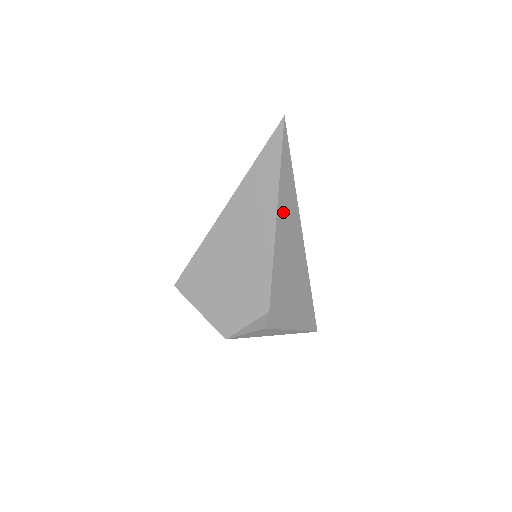
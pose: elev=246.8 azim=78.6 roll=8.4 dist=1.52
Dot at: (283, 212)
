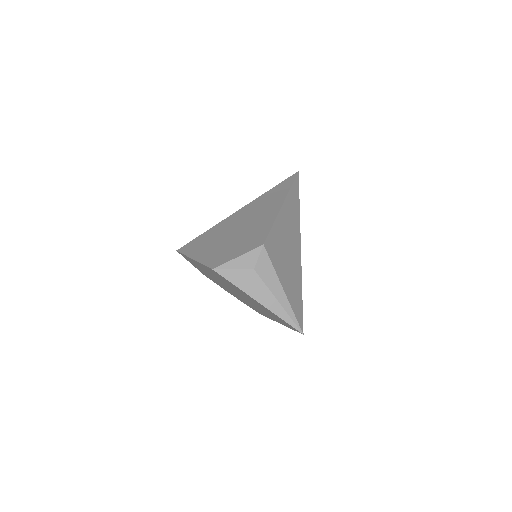
Dot at: (288, 208)
